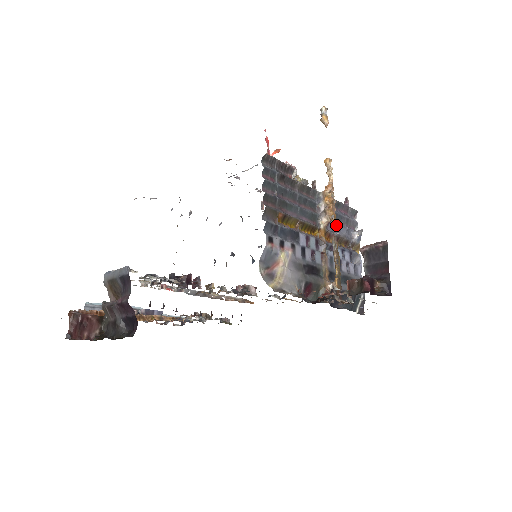
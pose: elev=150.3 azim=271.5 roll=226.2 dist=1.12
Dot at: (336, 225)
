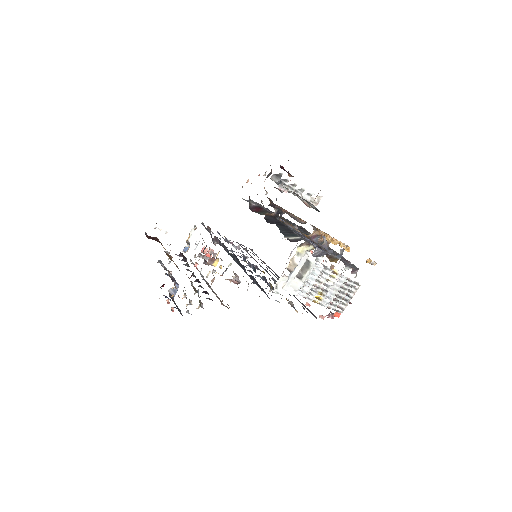
Dot at: (314, 227)
